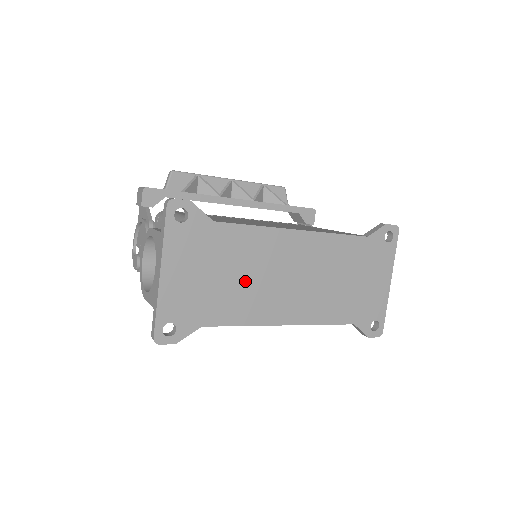
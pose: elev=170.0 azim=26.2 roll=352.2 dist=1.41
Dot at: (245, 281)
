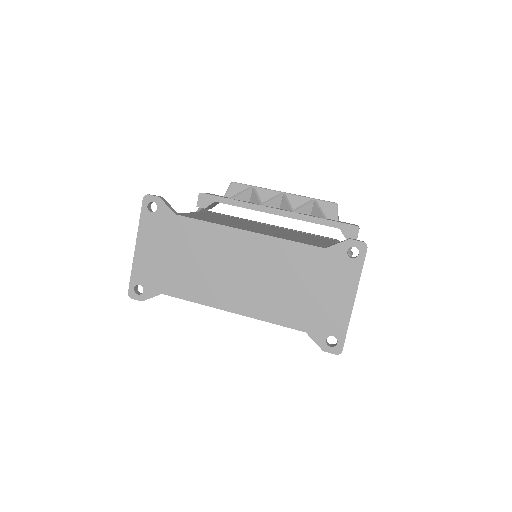
Dot at: (198, 266)
